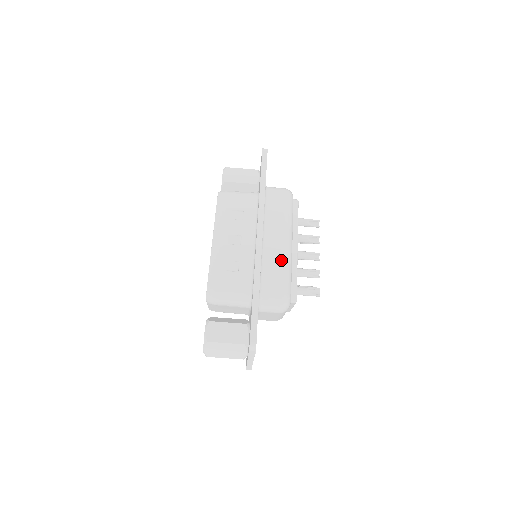
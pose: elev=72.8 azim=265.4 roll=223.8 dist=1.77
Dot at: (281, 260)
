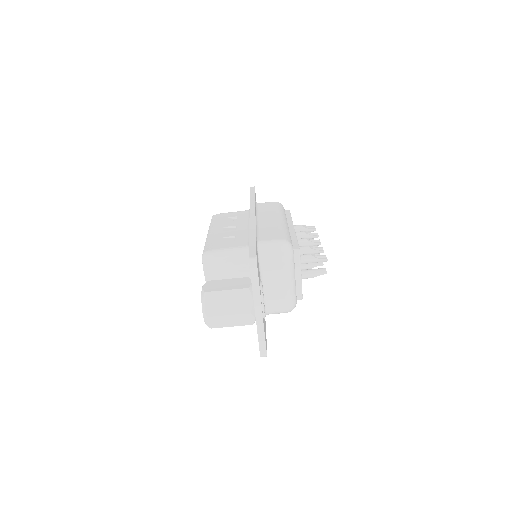
Dot at: (277, 226)
